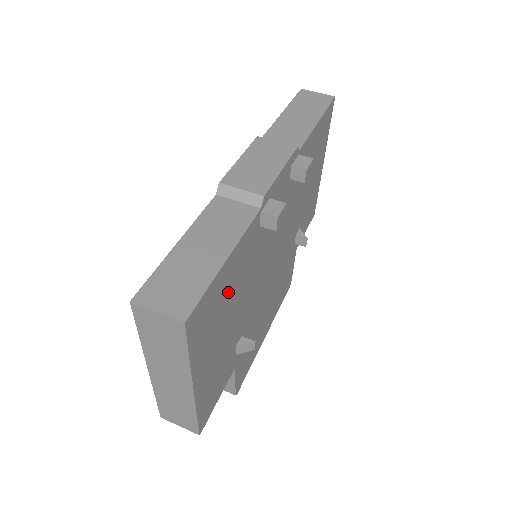
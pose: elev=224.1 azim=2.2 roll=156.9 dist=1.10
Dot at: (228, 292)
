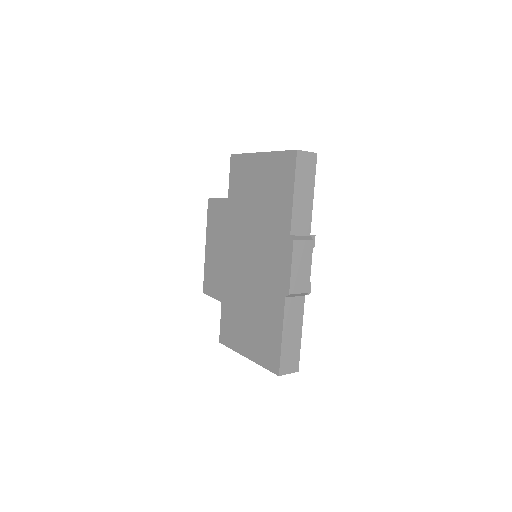
Dot at: occluded
